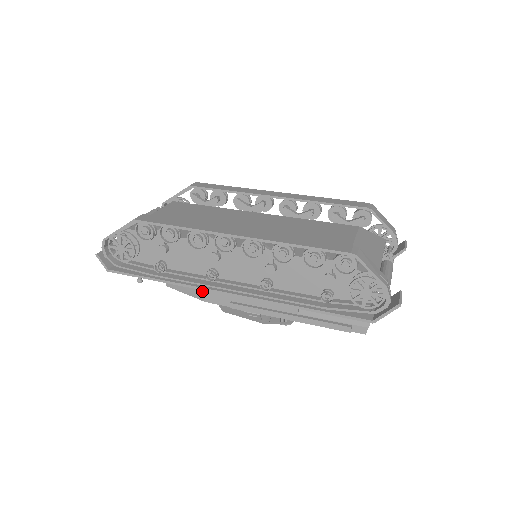
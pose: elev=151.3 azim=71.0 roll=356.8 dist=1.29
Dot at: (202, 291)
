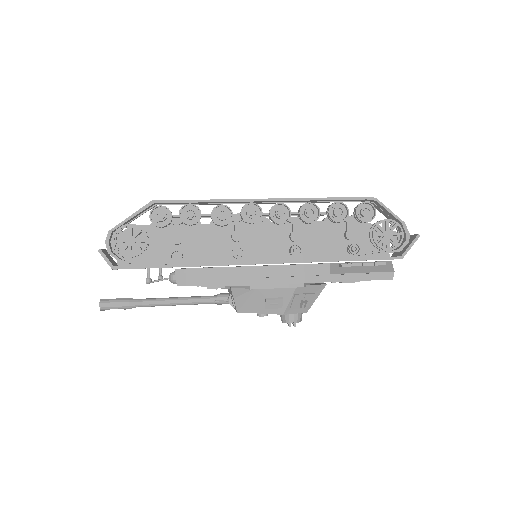
Dot at: (227, 274)
